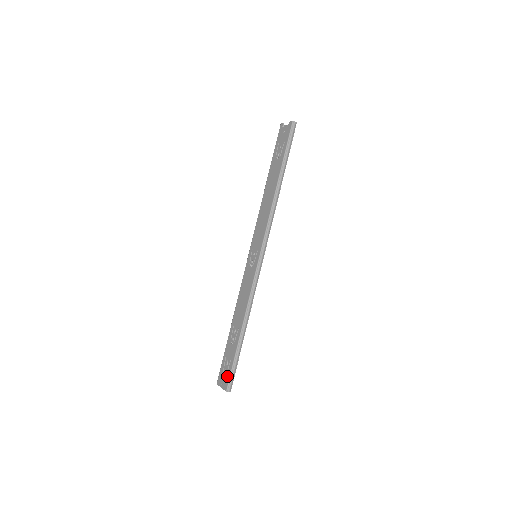
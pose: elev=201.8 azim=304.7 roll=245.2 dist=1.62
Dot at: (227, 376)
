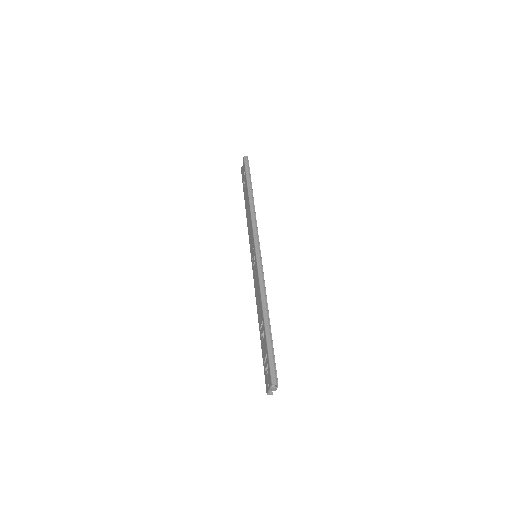
Dot at: (268, 370)
